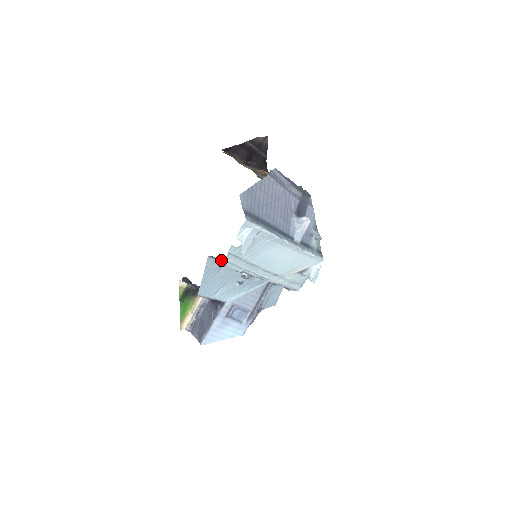
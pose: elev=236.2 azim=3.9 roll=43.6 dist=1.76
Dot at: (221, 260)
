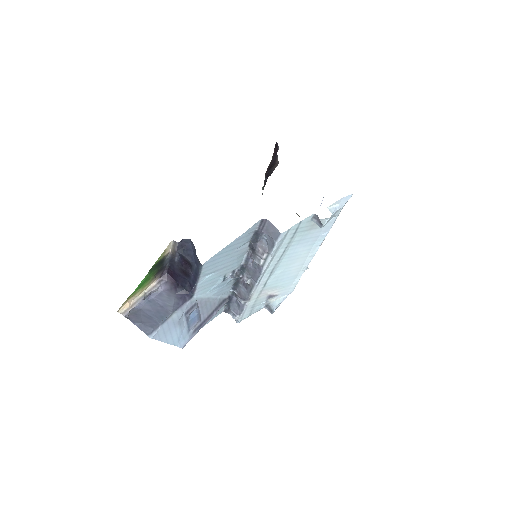
Dot at: (253, 235)
